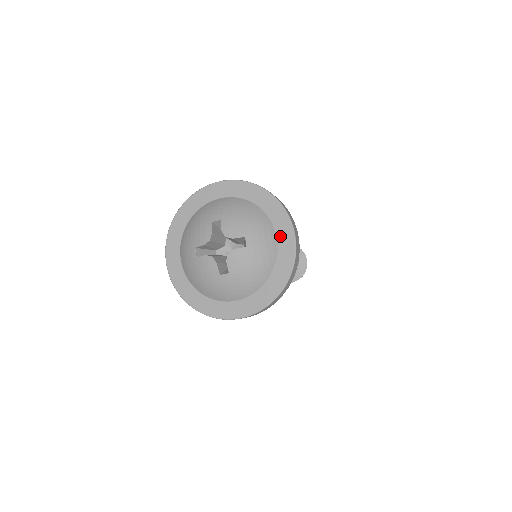
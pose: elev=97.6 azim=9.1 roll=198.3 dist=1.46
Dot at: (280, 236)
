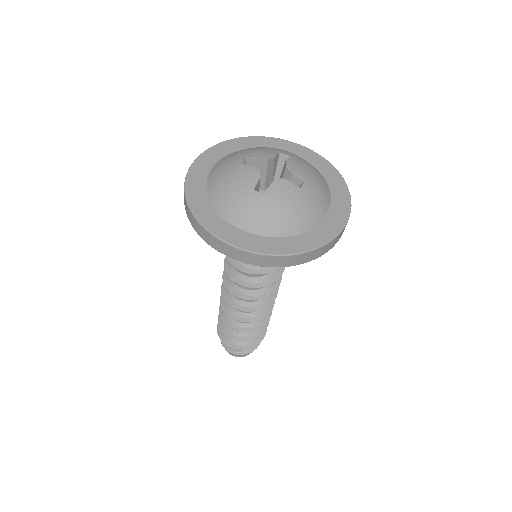
Dot at: (292, 152)
